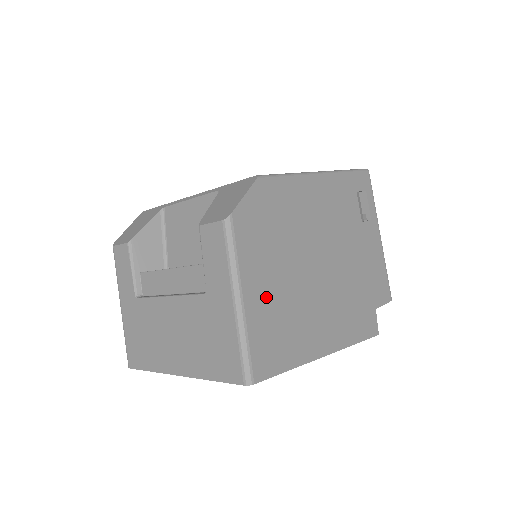
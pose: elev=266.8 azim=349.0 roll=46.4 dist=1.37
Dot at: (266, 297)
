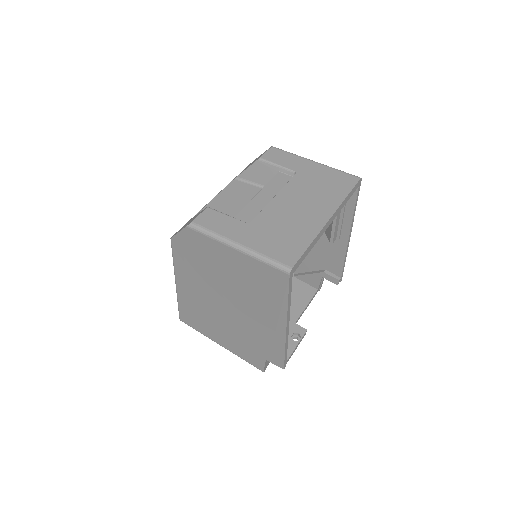
Dot at: occluded
